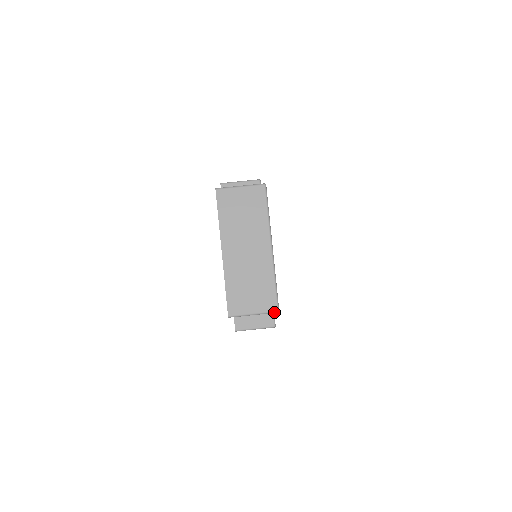
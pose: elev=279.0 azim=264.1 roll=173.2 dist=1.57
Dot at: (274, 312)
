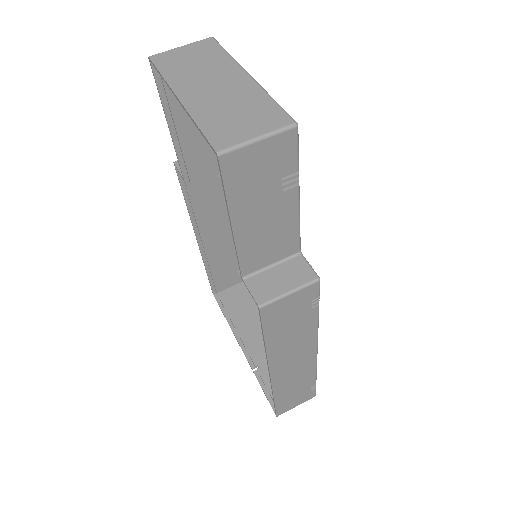
Dot at: (290, 126)
